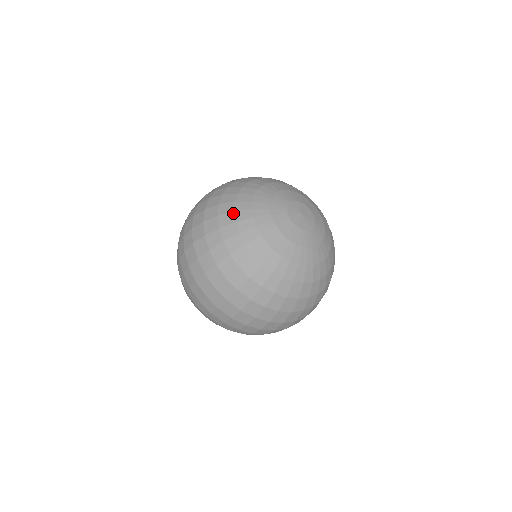
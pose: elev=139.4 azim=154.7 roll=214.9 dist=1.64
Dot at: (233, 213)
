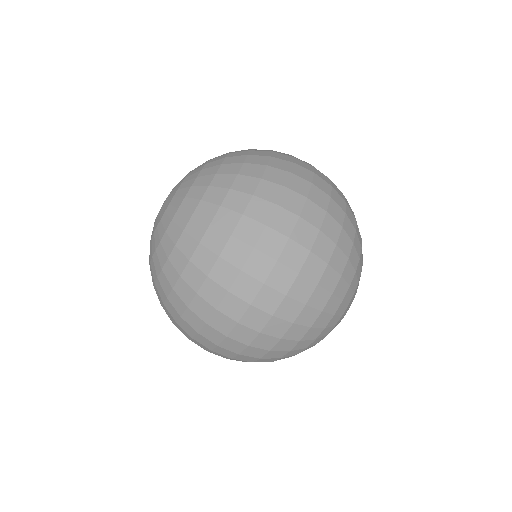
Dot at: (305, 349)
